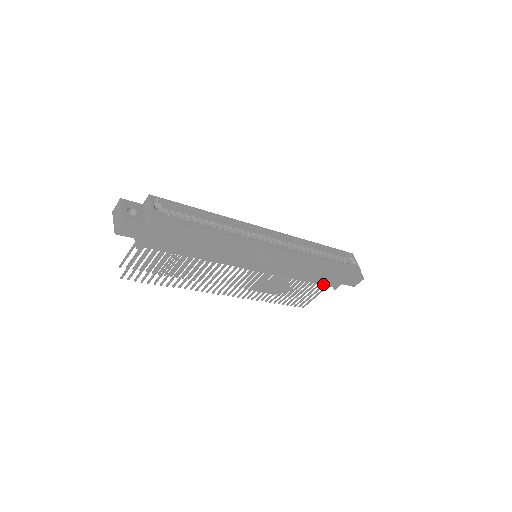
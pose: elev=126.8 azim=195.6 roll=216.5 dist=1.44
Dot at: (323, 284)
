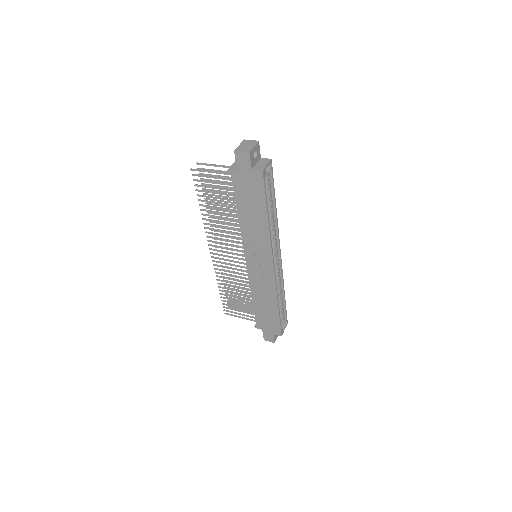
Dot at: (256, 316)
